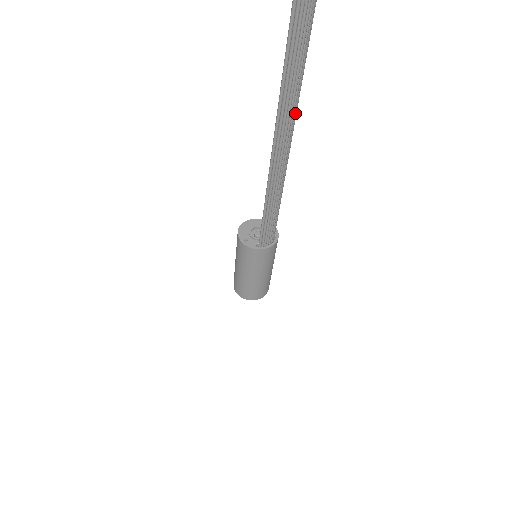
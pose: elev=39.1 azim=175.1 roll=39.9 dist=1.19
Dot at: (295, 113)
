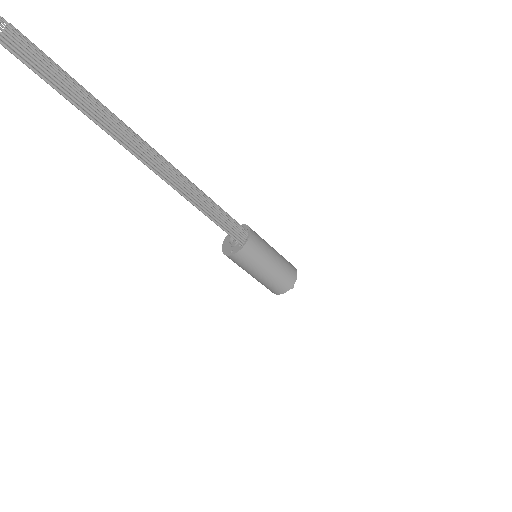
Dot at: (146, 145)
